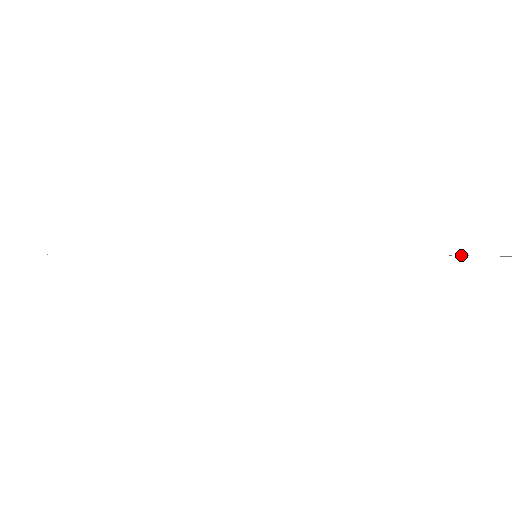
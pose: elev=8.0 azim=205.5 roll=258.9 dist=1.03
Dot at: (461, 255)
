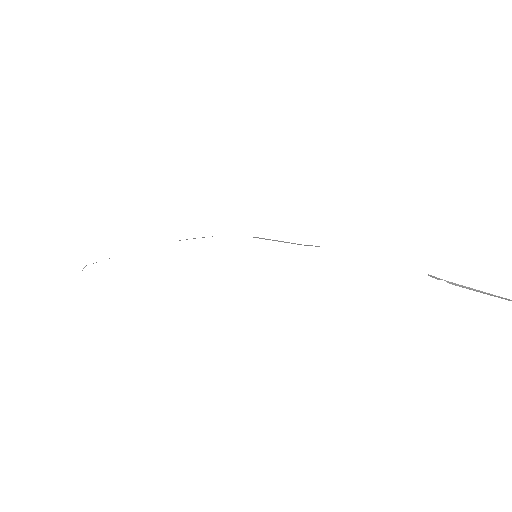
Dot at: (449, 282)
